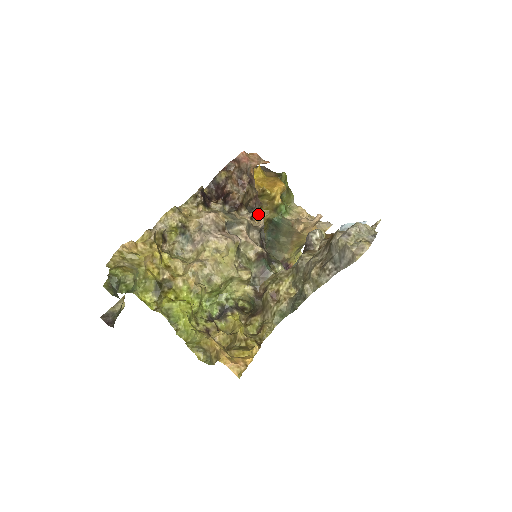
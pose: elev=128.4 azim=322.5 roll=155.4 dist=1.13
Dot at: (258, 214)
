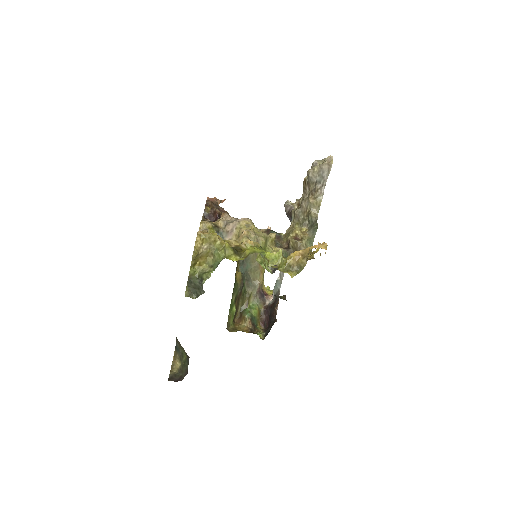
Dot at: occluded
